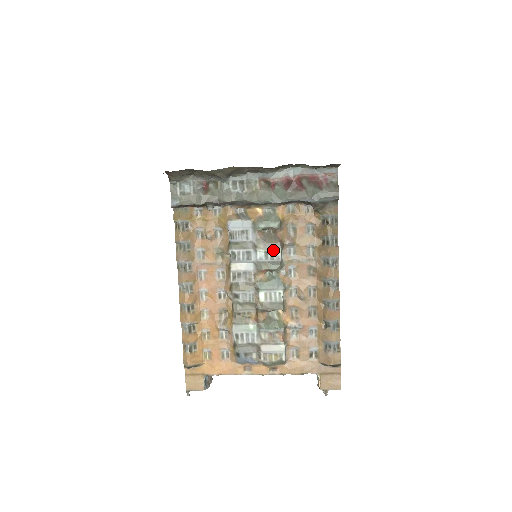
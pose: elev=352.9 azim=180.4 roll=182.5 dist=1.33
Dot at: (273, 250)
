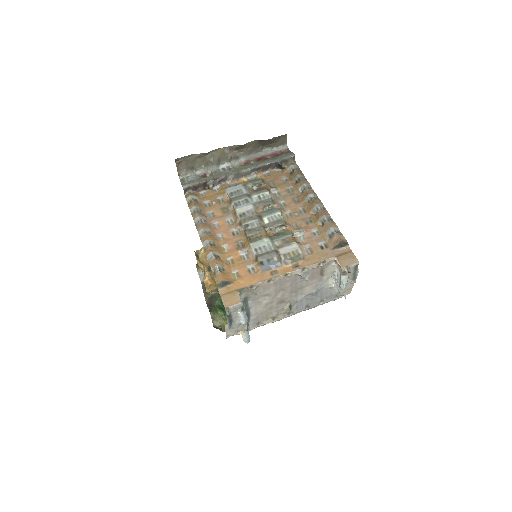
Dot at: (263, 193)
